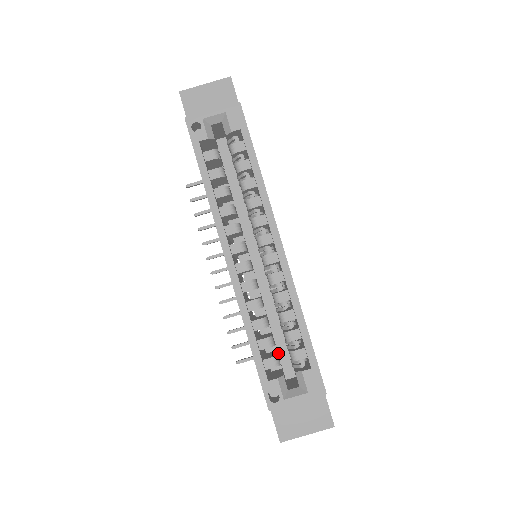
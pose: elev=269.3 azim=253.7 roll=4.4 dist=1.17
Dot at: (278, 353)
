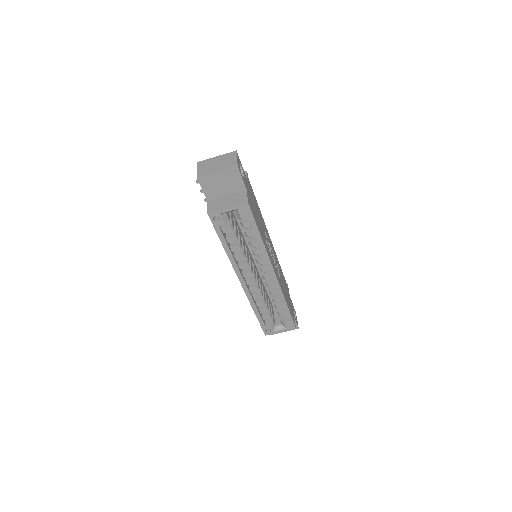
Dot at: (269, 297)
